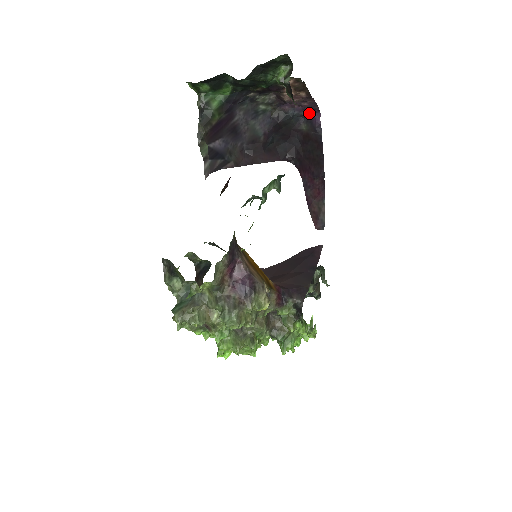
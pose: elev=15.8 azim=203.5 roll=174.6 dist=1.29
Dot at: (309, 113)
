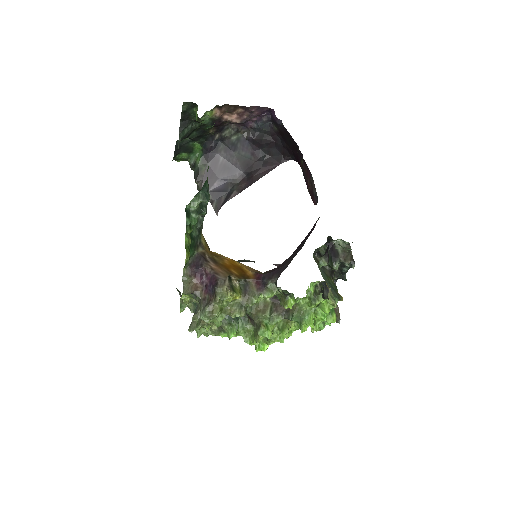
Dot at: (270, 115)
